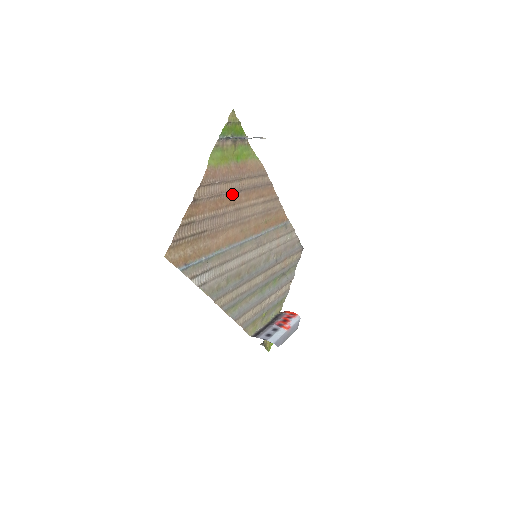
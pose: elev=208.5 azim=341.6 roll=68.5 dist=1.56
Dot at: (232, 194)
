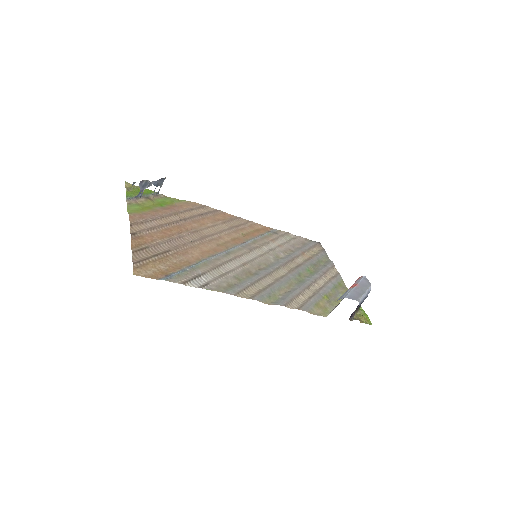
Dot at: (177, 224)
